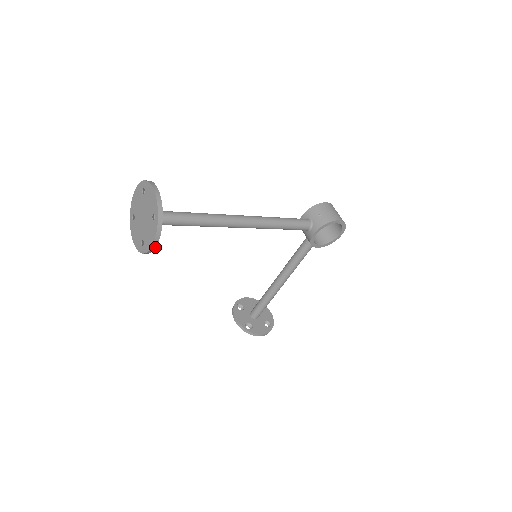
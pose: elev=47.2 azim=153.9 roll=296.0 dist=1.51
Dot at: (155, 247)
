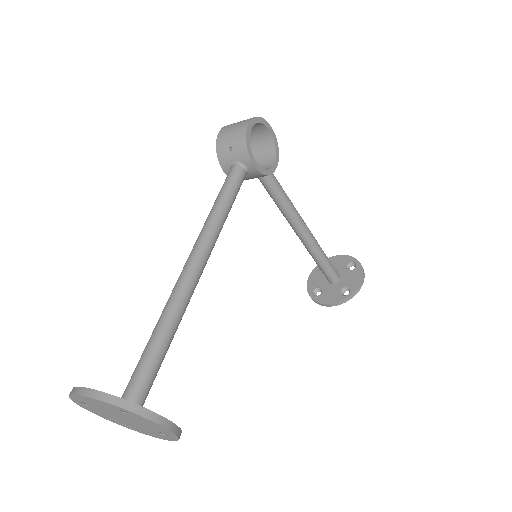
Dot at: (173, 424)
